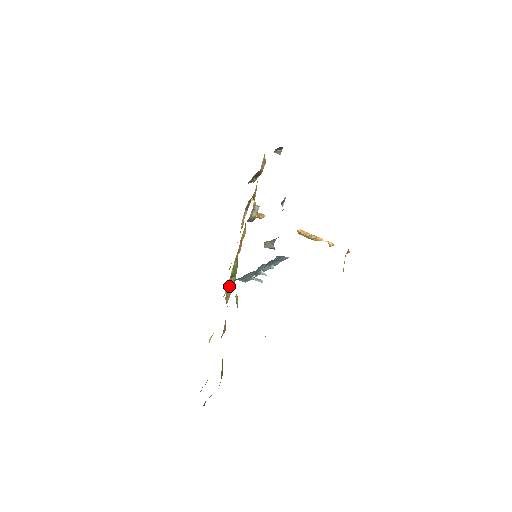
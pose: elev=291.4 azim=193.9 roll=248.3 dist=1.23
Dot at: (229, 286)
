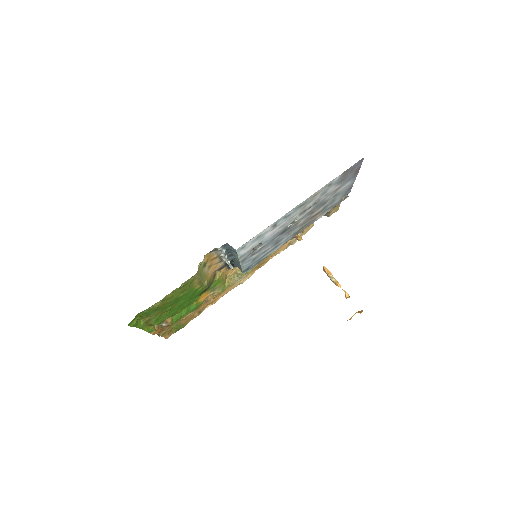
Dot at: (237, 273)
